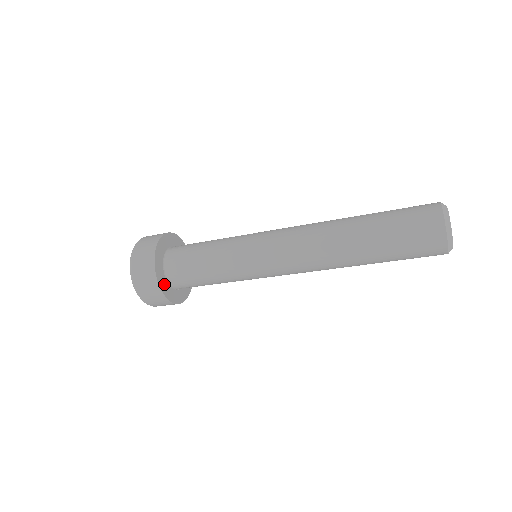
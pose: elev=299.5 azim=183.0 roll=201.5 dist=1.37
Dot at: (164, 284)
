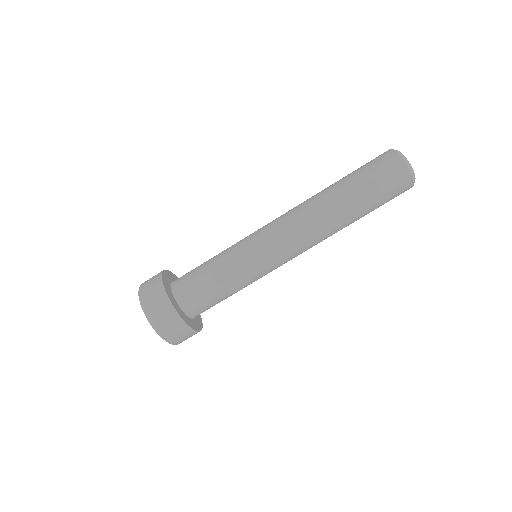
Dot at: (195, 324)
